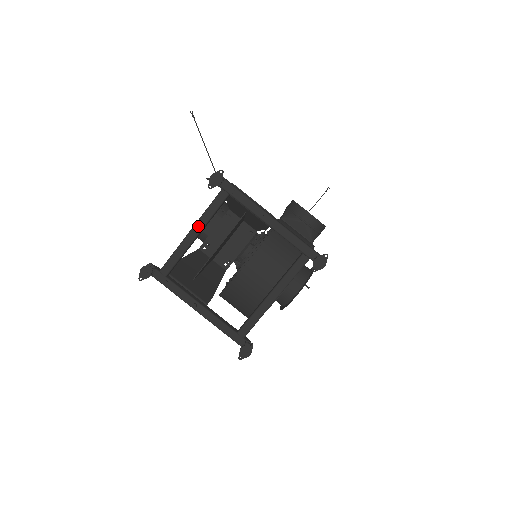
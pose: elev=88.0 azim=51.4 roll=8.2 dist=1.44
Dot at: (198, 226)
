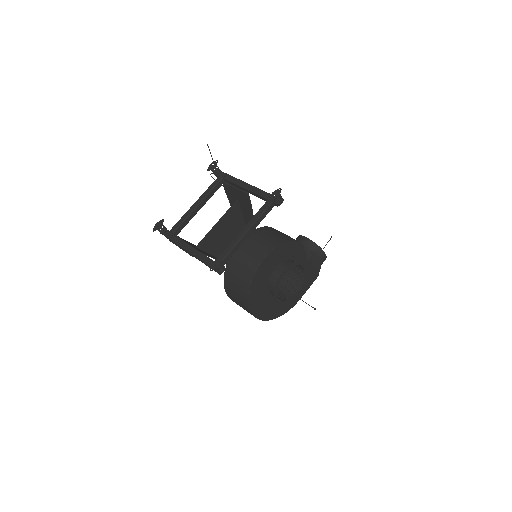
Dot at: (200, 199)
